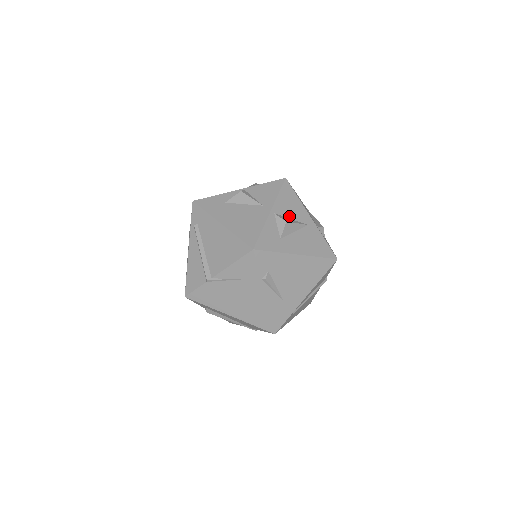
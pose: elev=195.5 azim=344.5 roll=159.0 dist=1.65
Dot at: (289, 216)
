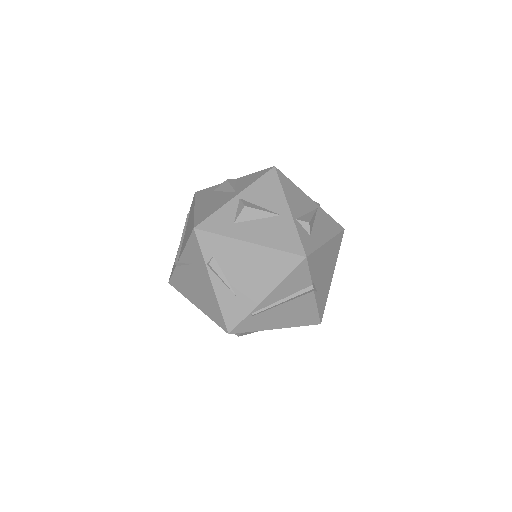
Dot at: (258, 203)
